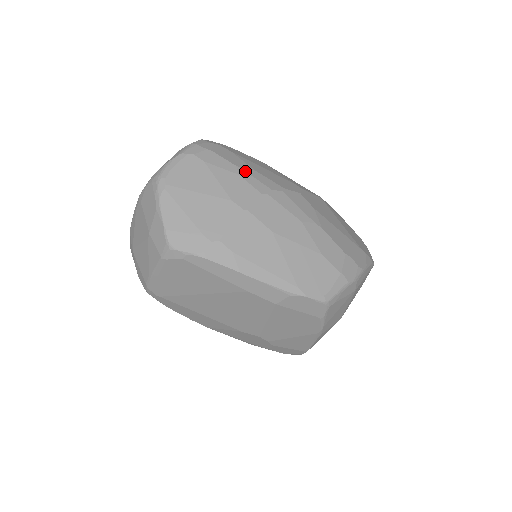
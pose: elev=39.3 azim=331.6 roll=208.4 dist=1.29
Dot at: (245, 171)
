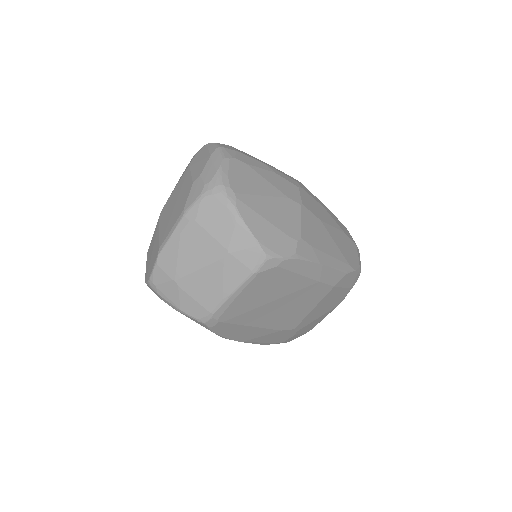
Dot at: (274, 168)
